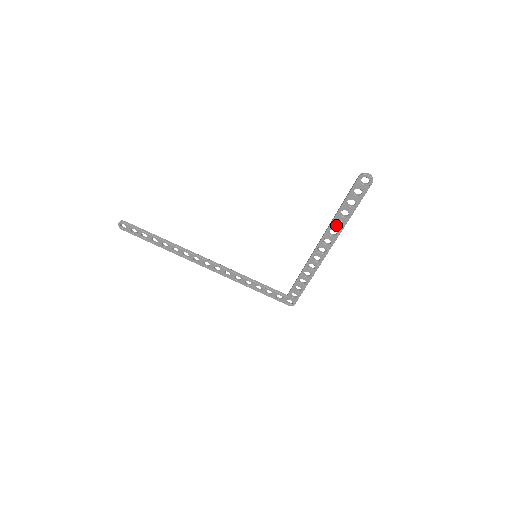
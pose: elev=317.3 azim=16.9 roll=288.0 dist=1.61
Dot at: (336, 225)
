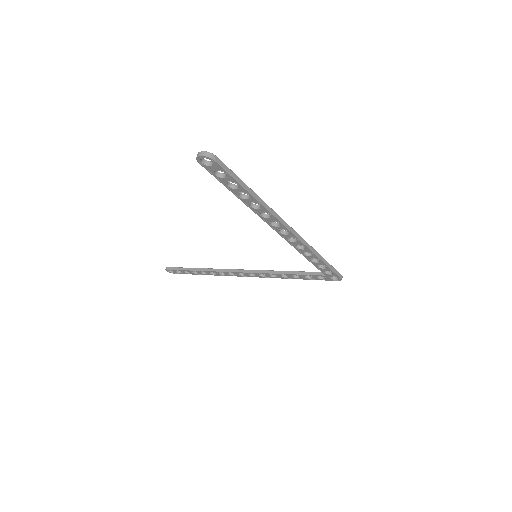
Dot at: (257, 208)
